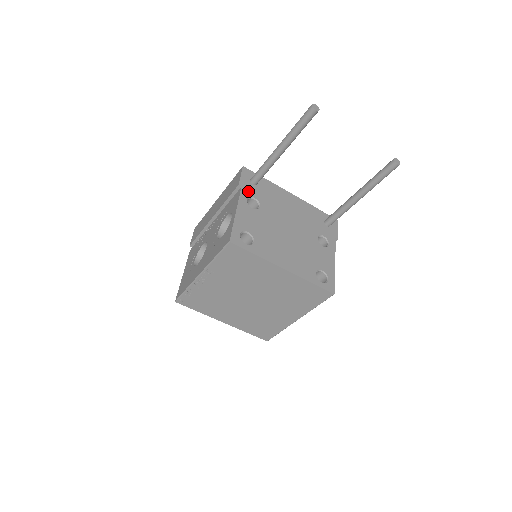
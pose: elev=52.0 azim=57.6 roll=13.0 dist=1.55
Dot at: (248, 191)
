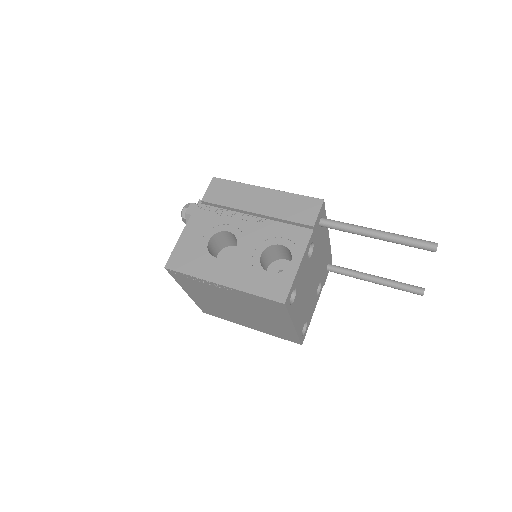
Dot at: (314, 235)
